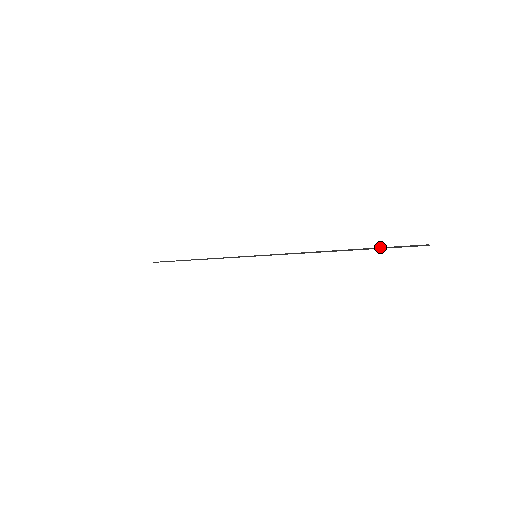
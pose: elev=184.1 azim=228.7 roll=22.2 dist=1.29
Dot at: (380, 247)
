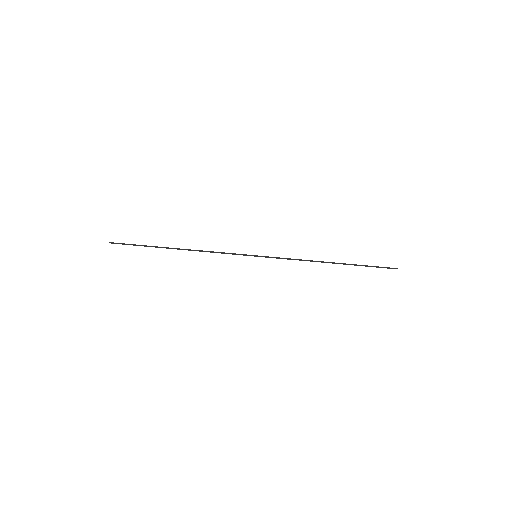
Dot at: (366, 265)
